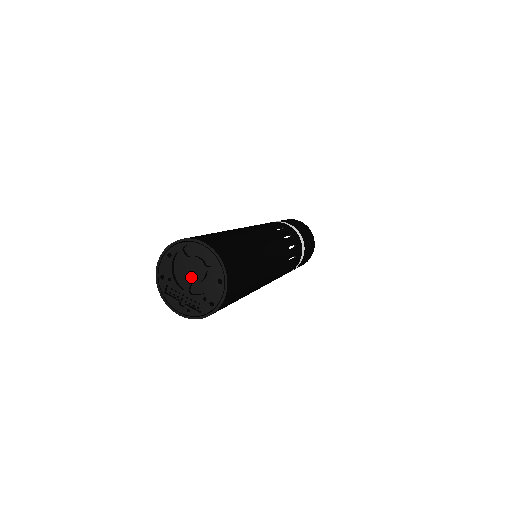
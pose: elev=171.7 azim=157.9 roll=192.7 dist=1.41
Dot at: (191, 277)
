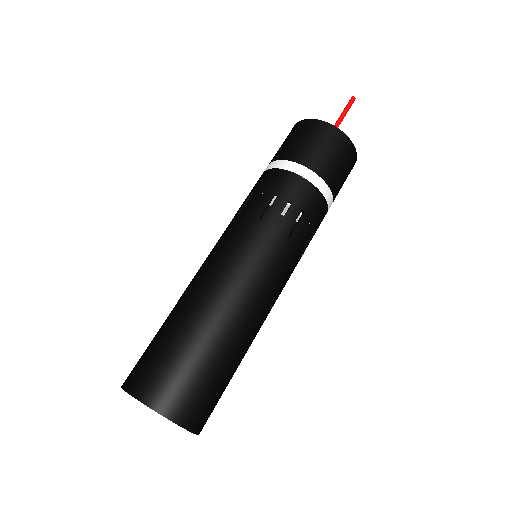
Dot at: occluded
